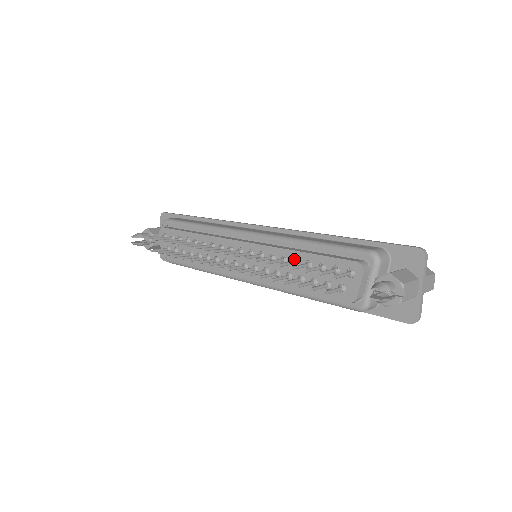
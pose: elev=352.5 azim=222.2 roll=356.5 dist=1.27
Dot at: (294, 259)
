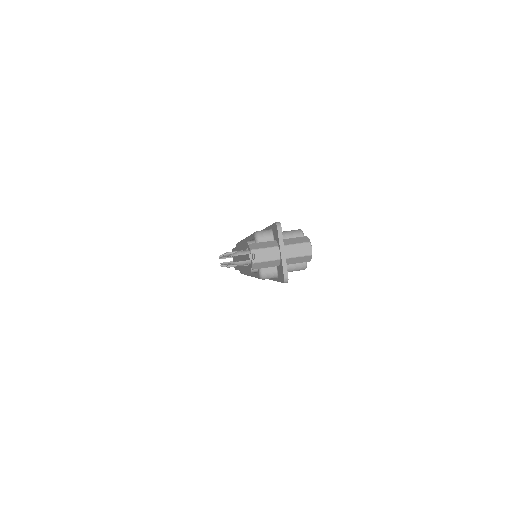
Dot at: occluded
